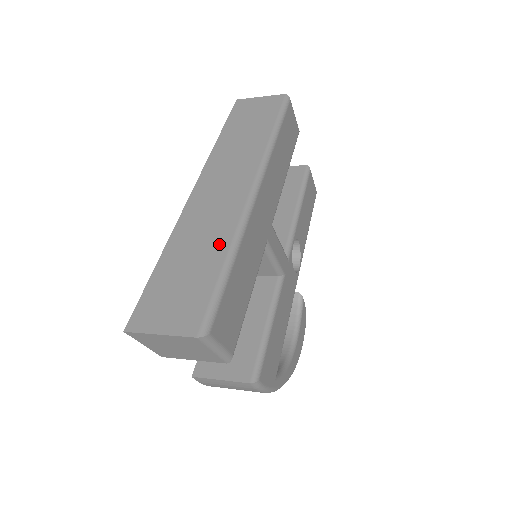
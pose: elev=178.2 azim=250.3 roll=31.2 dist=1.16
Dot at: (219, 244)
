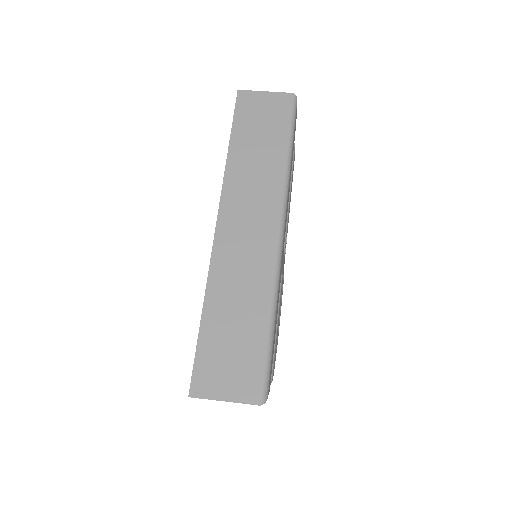
Dot at: (259, 301)
